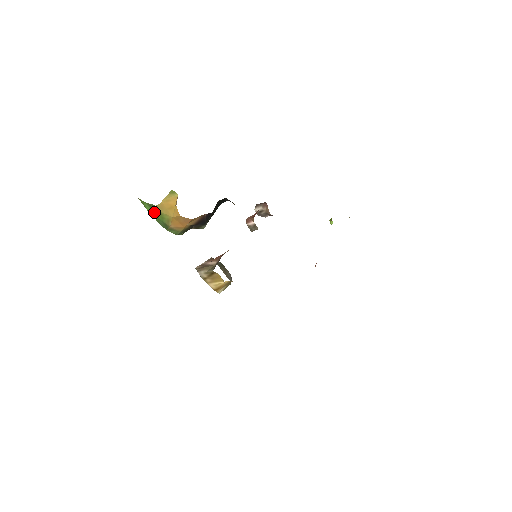
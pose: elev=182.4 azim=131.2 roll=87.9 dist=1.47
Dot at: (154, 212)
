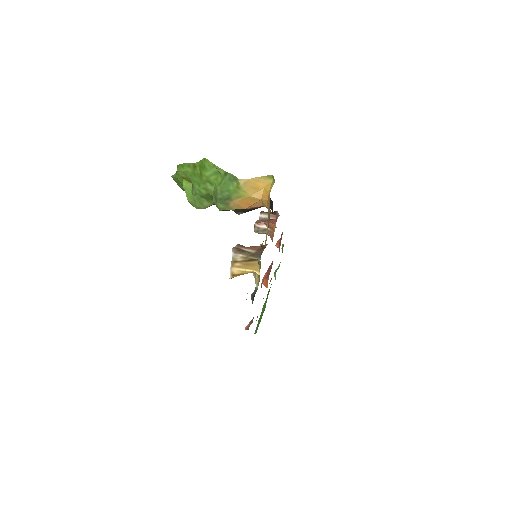
Dot at: (225, 181)
